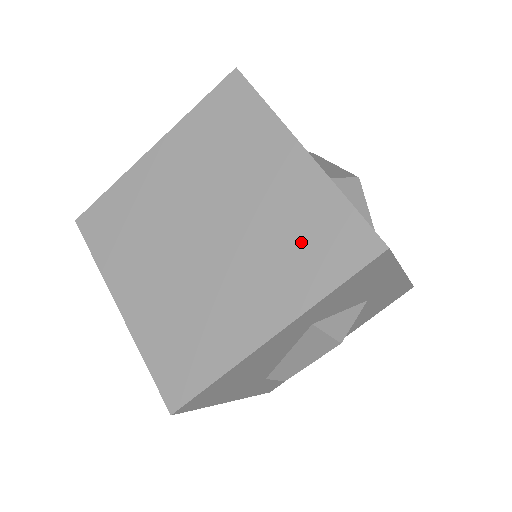
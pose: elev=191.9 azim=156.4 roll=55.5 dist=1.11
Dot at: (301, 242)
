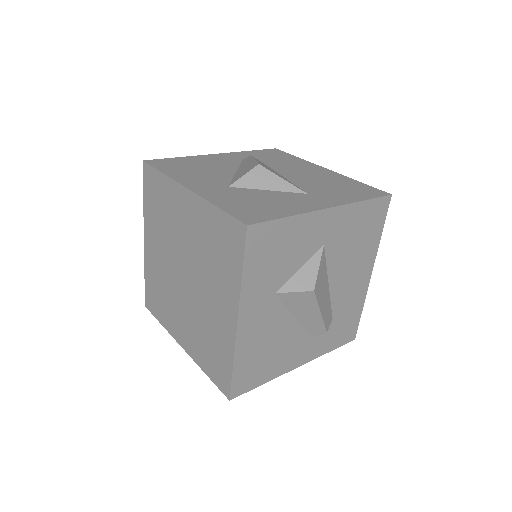
Dot at: (216, 251)
